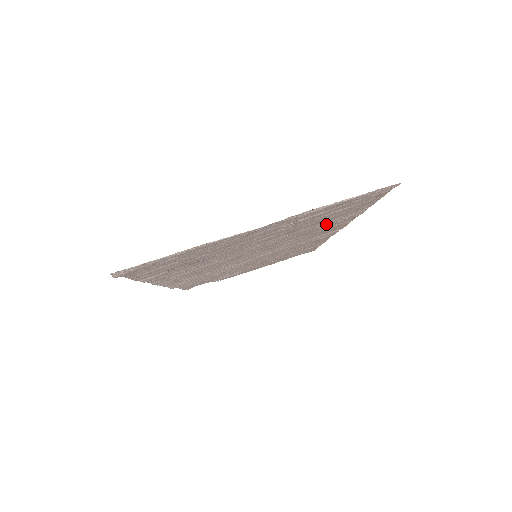
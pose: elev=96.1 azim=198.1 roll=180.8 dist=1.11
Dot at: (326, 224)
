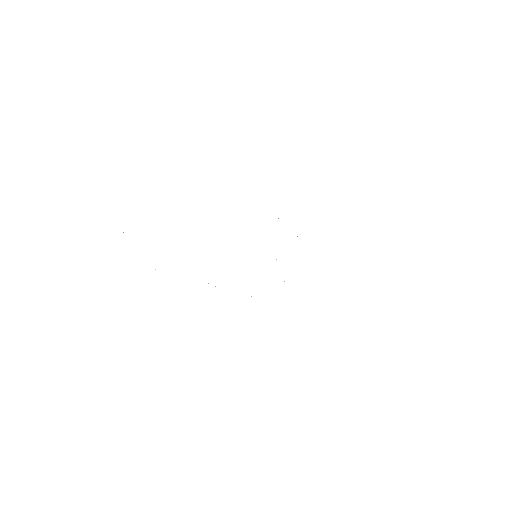
Dot at: occluded
